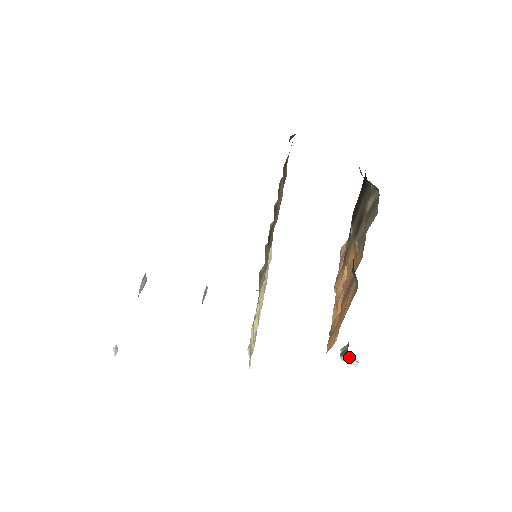
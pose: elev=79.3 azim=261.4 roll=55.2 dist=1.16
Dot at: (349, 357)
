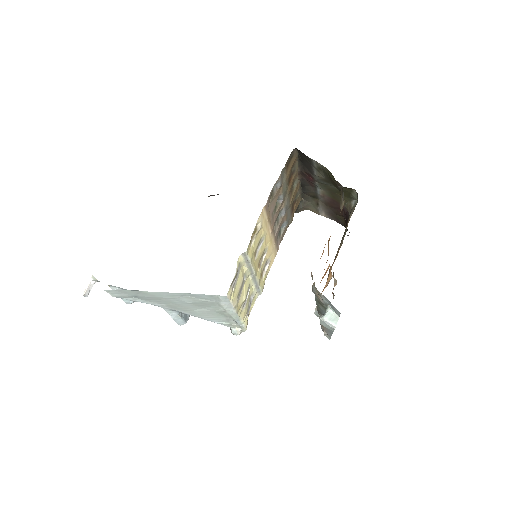
Dot at: (329, 311)
